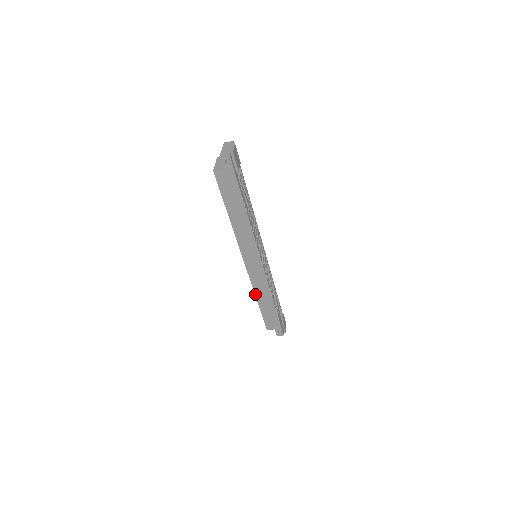
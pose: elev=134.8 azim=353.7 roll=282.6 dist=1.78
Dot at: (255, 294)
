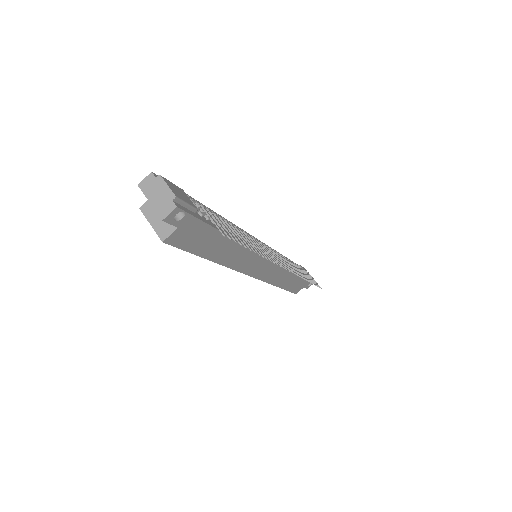
Dot at: (274, 285)
